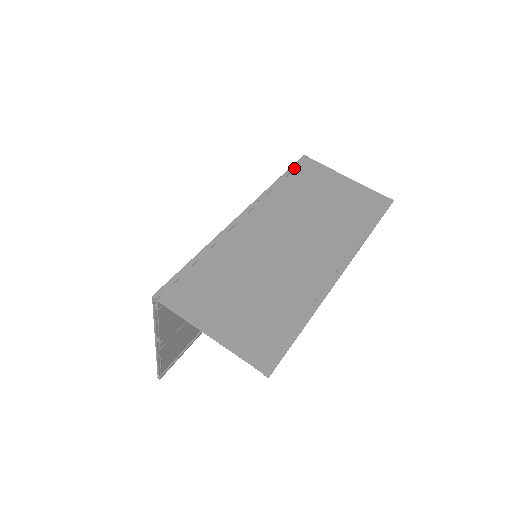
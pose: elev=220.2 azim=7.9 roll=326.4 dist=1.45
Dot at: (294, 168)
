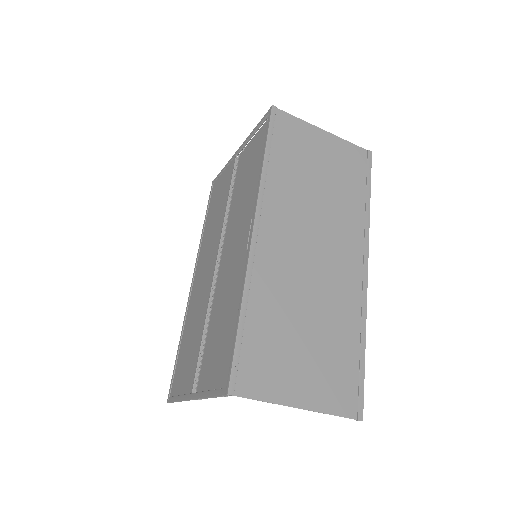
Dot at: (272, 133)
